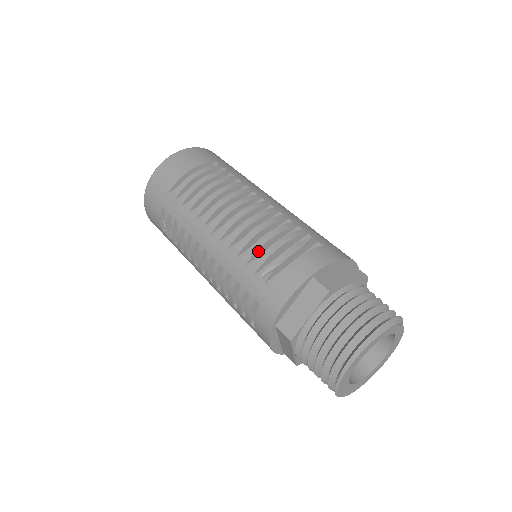
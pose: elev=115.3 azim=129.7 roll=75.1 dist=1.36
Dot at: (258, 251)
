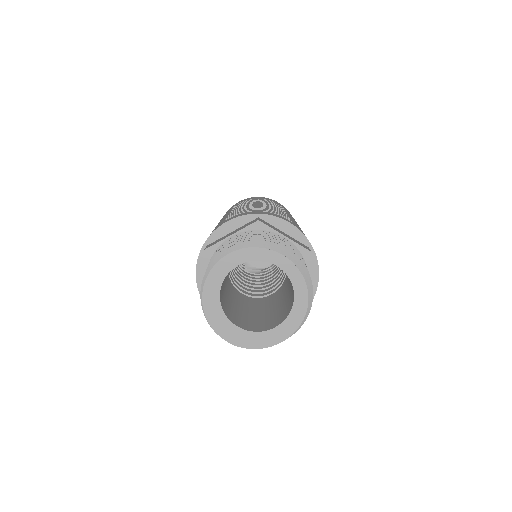
Dot at: occluded
